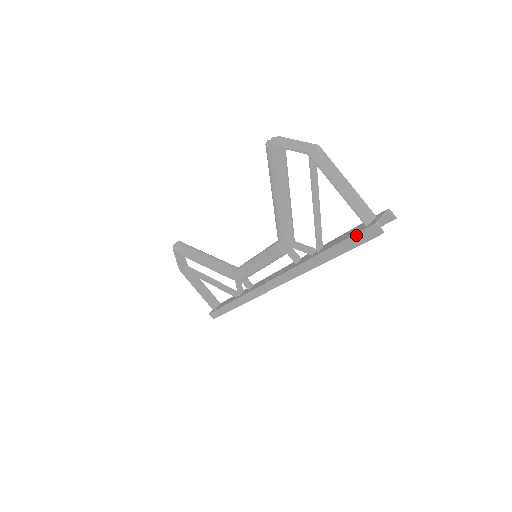
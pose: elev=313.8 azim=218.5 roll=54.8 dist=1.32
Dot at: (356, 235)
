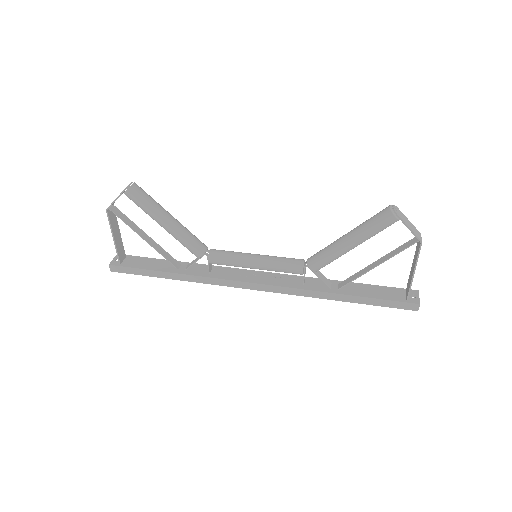
Dot at: (396, 302)
